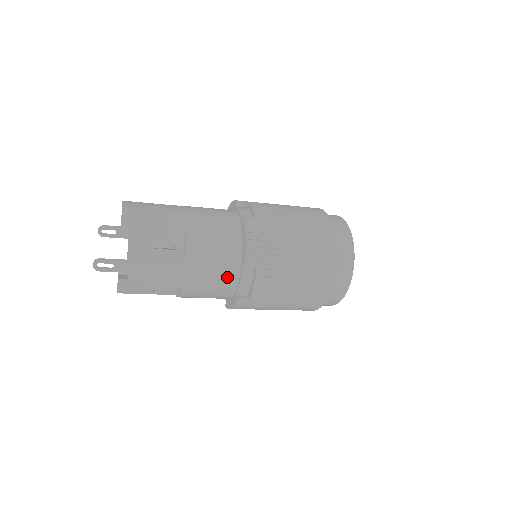
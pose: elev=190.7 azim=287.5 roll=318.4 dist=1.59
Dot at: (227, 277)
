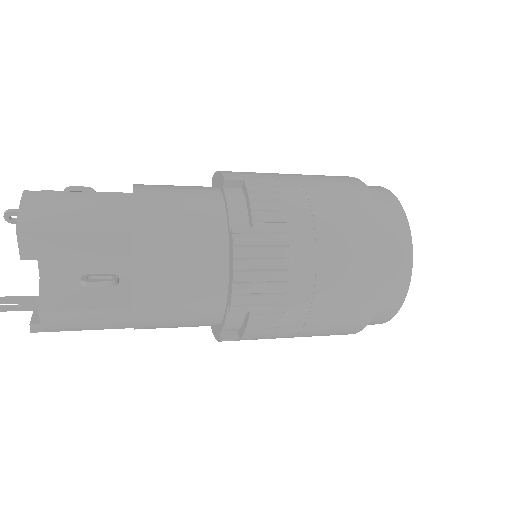
Dot at: (204, 316)
